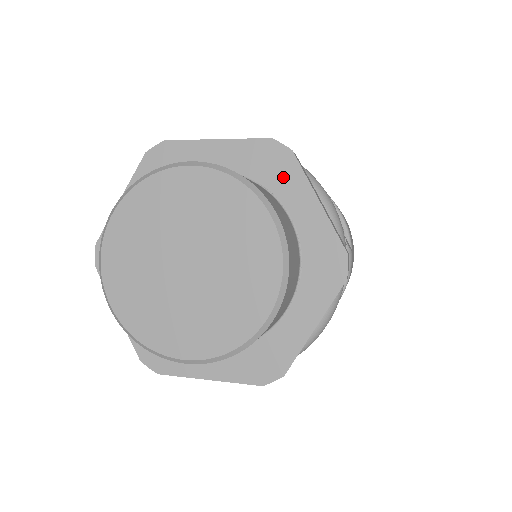
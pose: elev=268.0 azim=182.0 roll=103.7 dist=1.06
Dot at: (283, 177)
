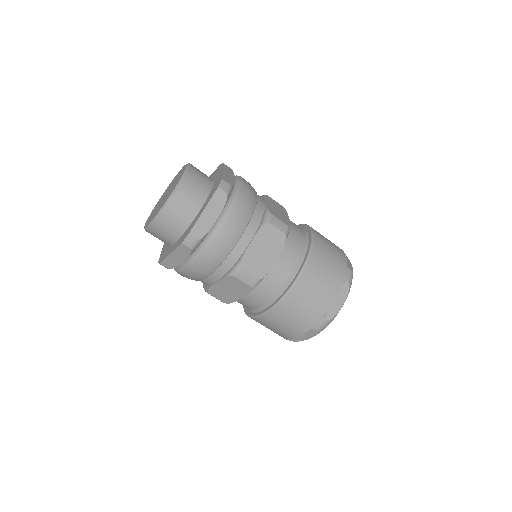
Dot at: (218, 172)
